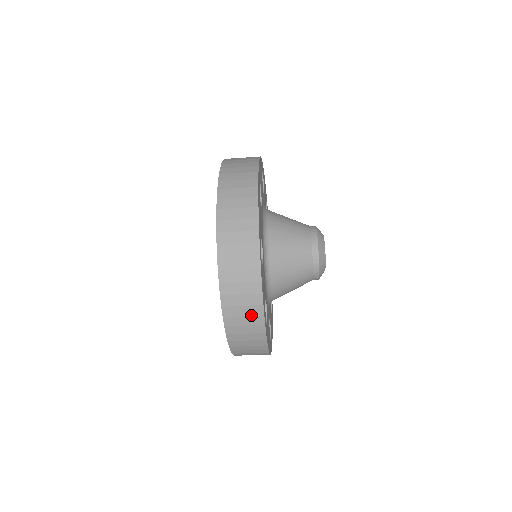
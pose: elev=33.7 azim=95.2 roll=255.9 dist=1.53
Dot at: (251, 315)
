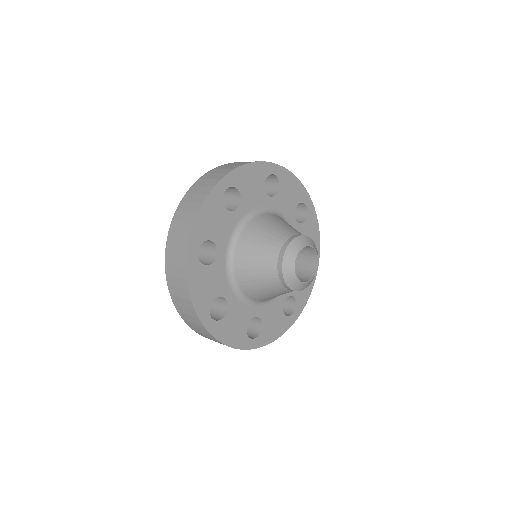
Dot at: occluded
